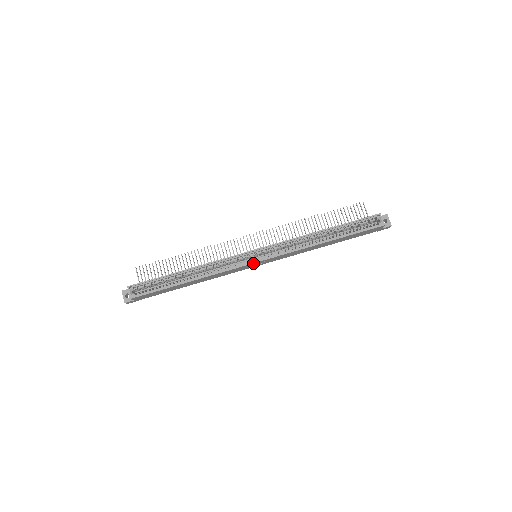
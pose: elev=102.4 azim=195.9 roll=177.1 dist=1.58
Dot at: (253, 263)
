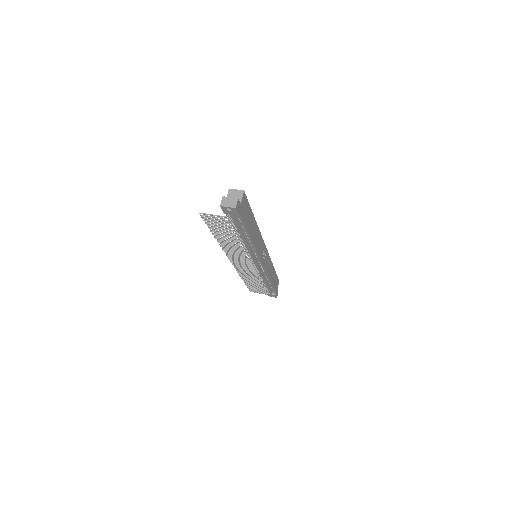
Dot at: (265, 246)
